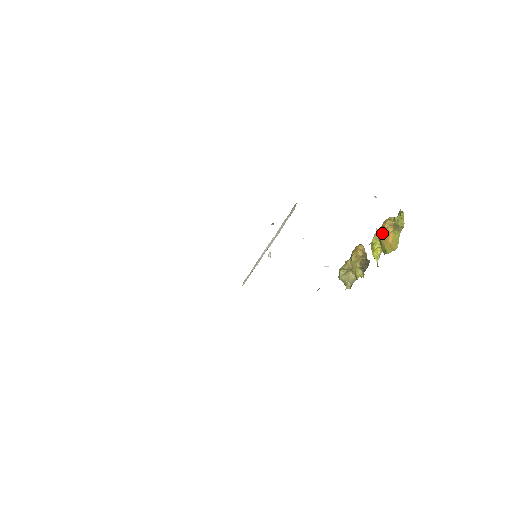
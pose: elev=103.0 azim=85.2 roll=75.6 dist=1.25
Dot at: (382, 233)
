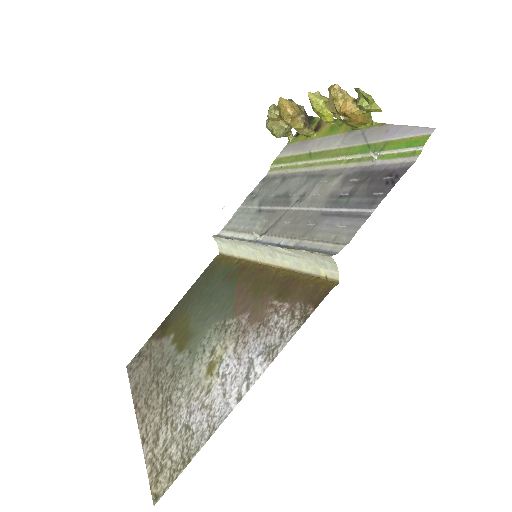
Dot at: (345, 119)
